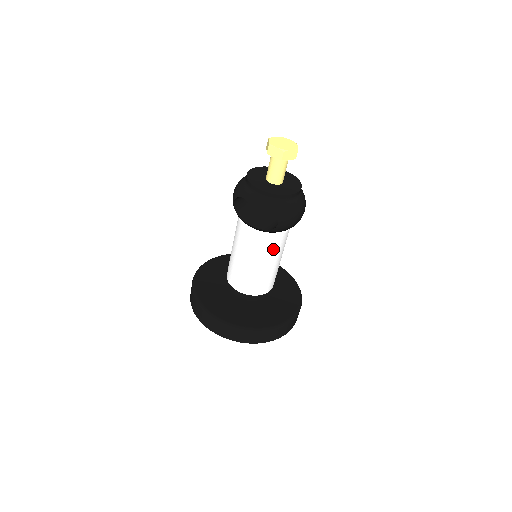
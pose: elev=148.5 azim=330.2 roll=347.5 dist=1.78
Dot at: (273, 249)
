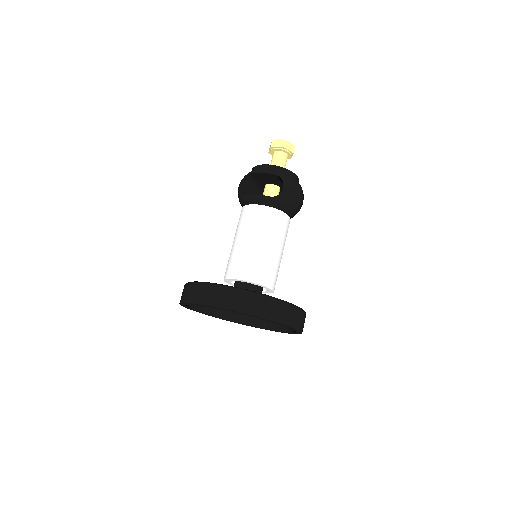
Dot at: (277, 226)
